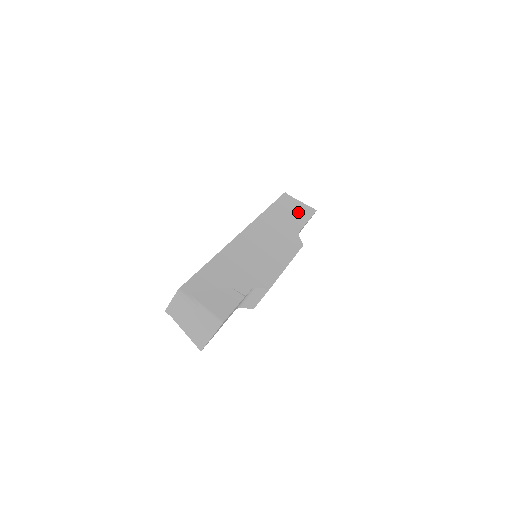
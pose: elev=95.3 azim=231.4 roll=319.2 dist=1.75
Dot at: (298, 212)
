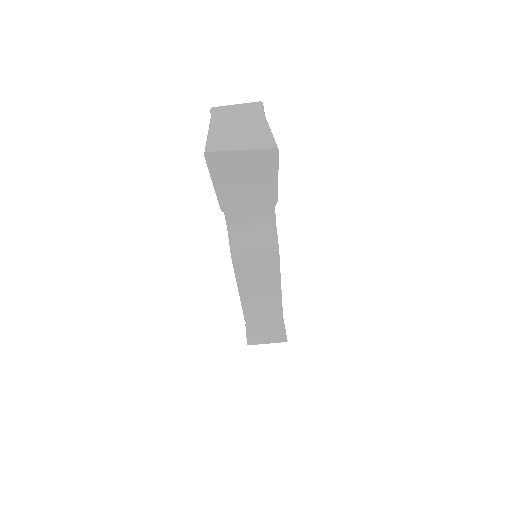
Dot at: occluded
